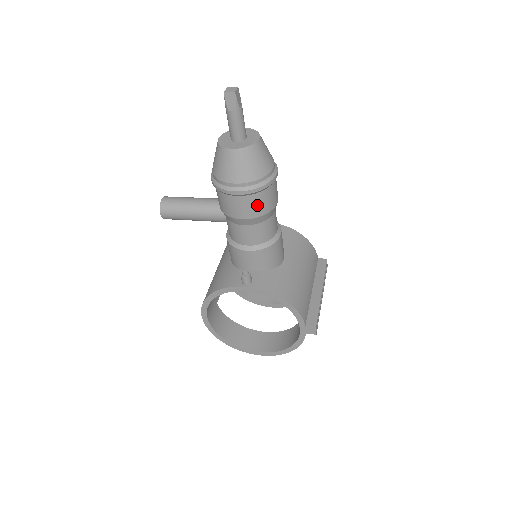
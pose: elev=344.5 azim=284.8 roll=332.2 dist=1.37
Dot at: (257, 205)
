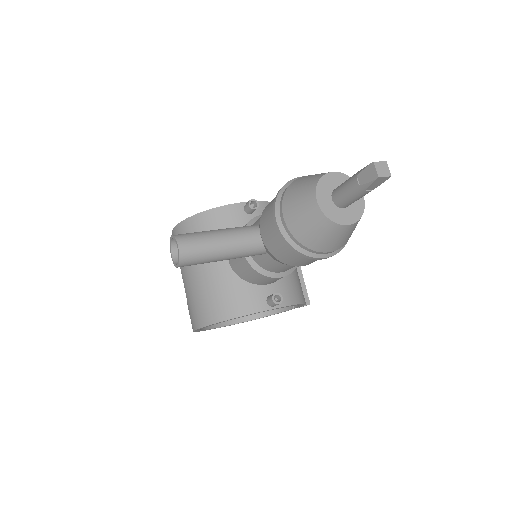
Dot at: occluded
